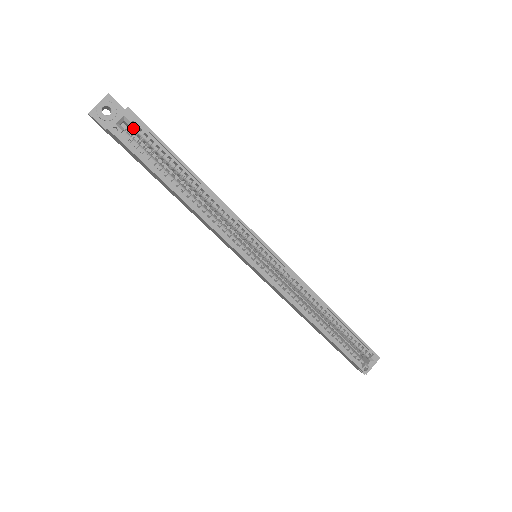
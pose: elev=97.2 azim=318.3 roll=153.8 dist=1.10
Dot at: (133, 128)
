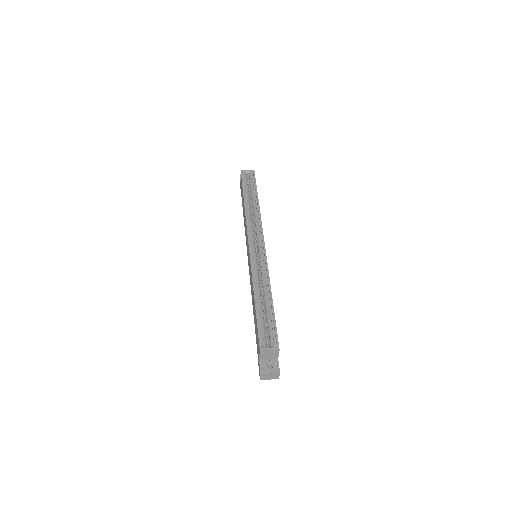
Dot at: (250, 177)
